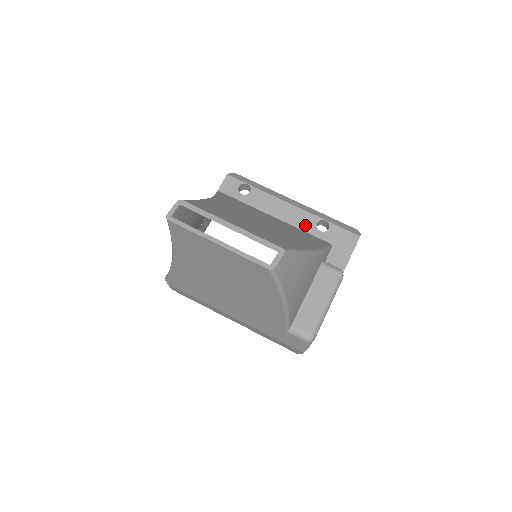
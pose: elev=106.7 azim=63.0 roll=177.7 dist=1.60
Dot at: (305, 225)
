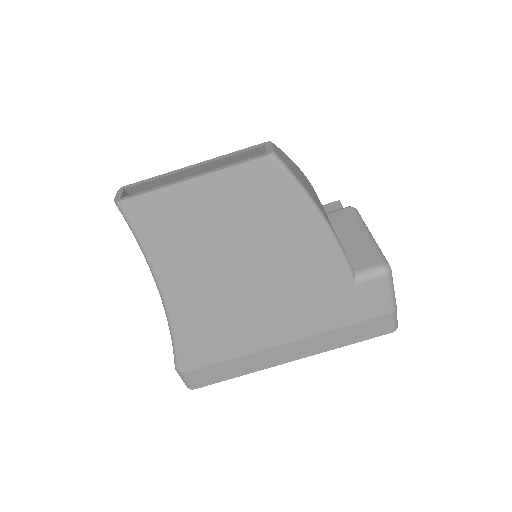
Dot at: occluded
